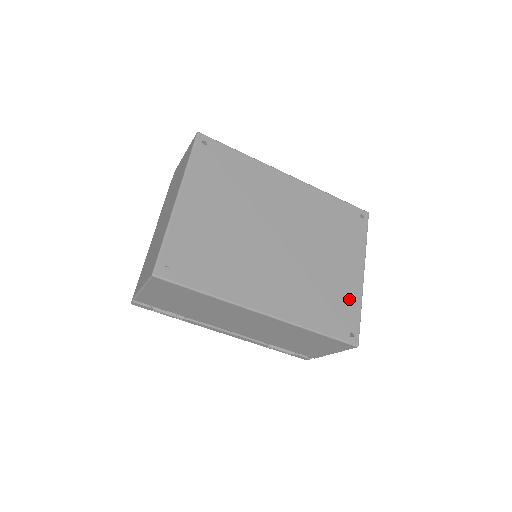
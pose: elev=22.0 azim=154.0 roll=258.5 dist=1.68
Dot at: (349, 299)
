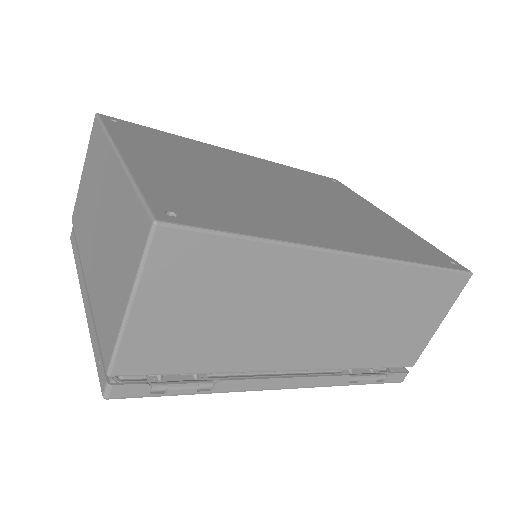
Dot at: (409, 236)
